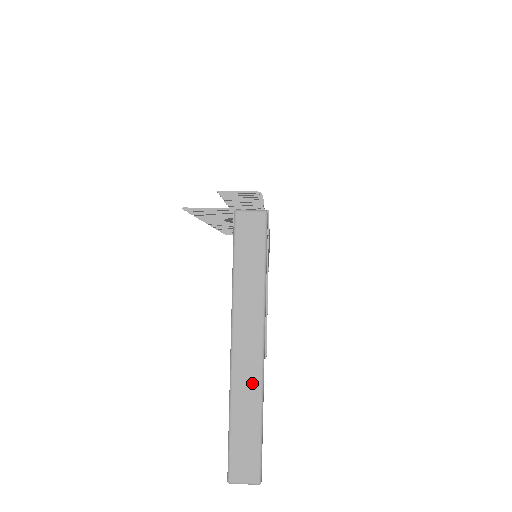
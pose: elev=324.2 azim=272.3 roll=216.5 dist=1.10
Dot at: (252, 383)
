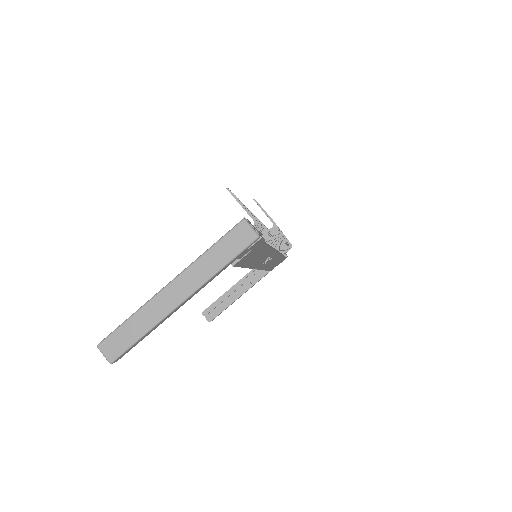
Dot at: (159, 312)
